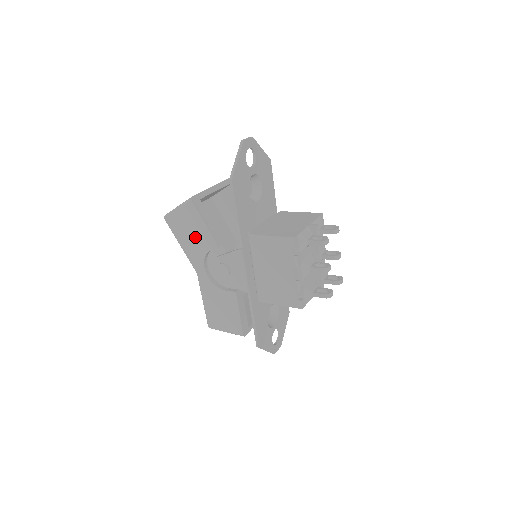
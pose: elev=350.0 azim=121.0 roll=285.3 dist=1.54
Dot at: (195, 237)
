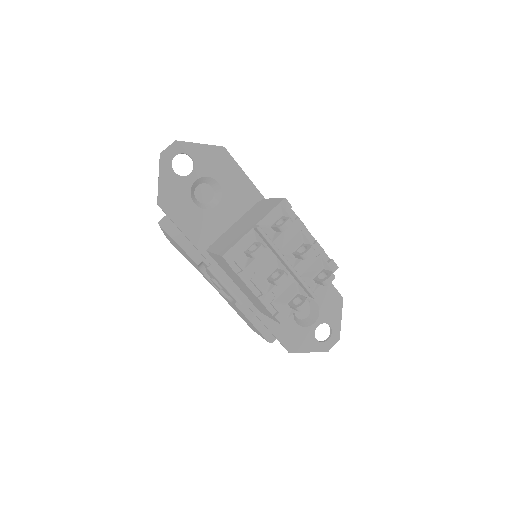
Dot at: (185, 255)
